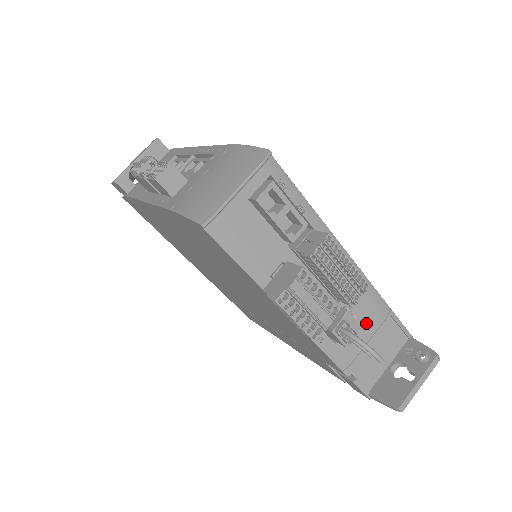
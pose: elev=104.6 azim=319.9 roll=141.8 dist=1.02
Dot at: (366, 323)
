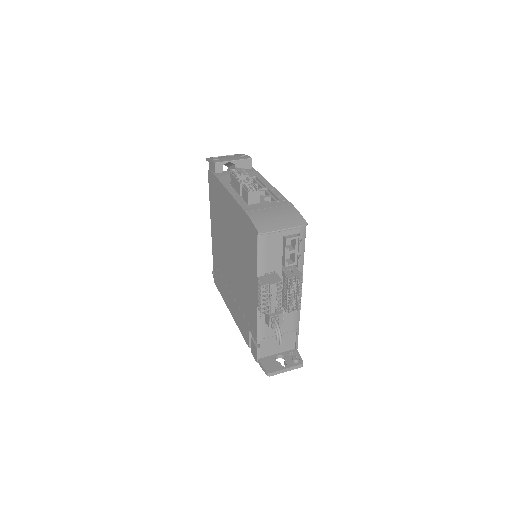
Dot at: (284, 326)
